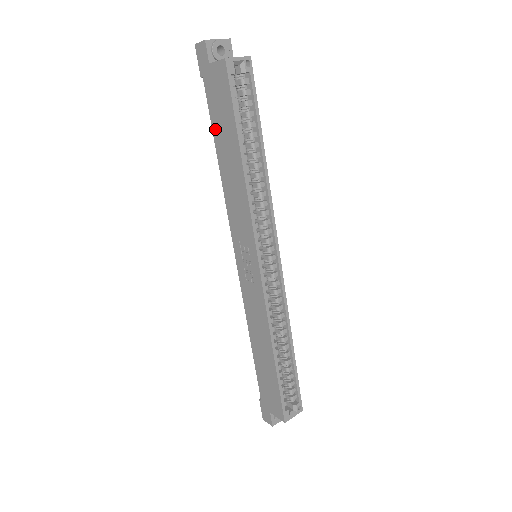
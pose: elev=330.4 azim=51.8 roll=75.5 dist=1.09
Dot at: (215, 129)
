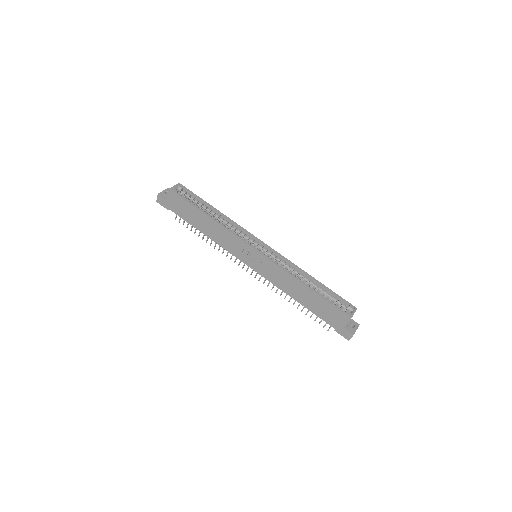
Dot at: (190, 221)
